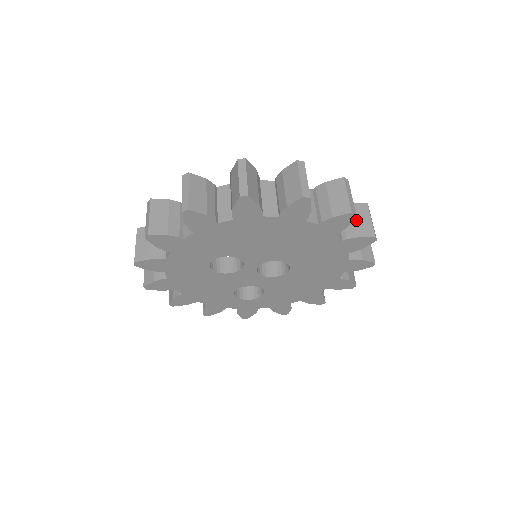
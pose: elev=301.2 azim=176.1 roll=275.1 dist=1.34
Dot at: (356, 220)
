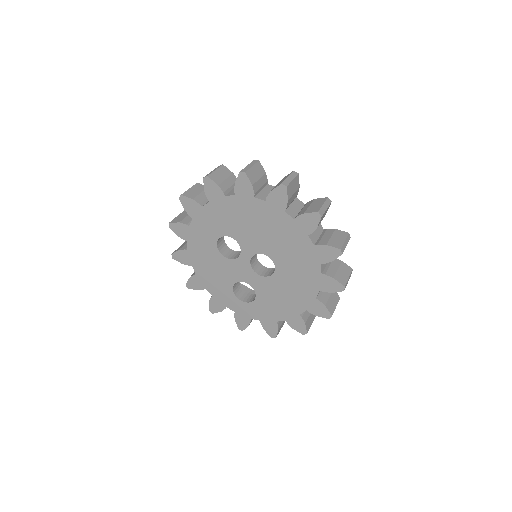
Dot at: (332, 237)
